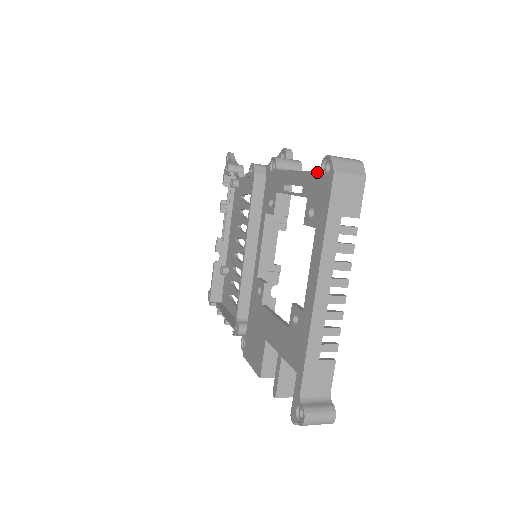
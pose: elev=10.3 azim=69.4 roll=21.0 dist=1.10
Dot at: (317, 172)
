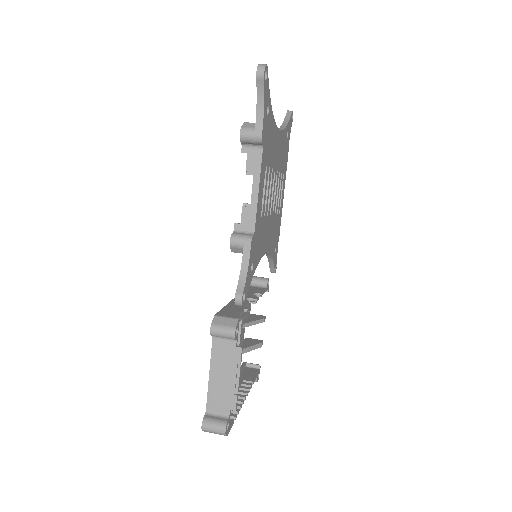
Dot at: (206, 410)
